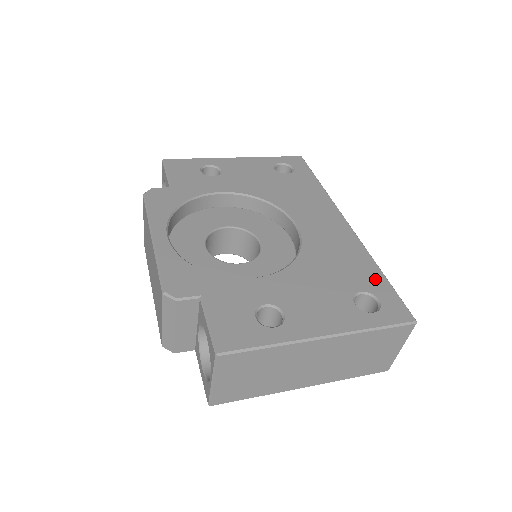
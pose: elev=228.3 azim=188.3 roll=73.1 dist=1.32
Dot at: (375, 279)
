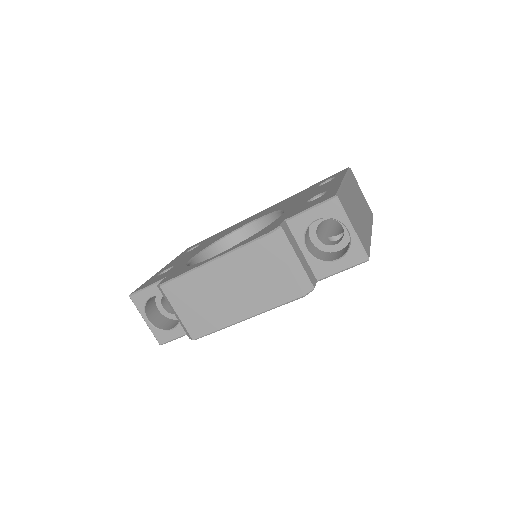
Dot at: occluded
